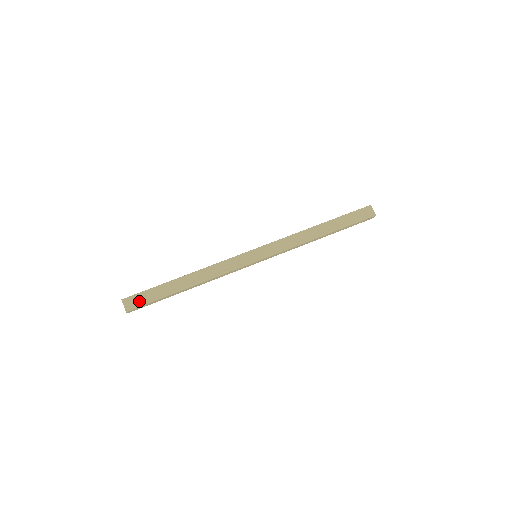
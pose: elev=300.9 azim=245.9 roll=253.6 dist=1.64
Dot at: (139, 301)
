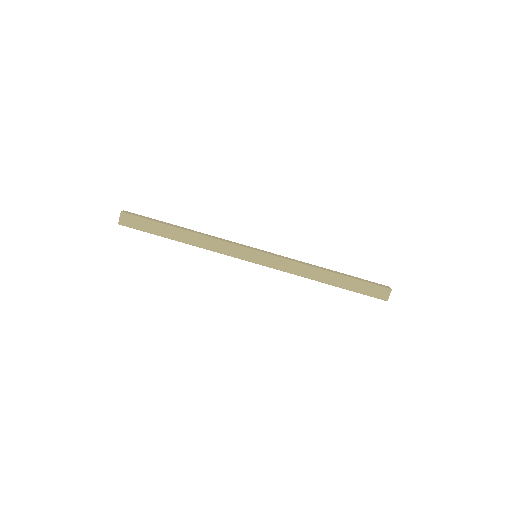
Dot at: (134, 223)
